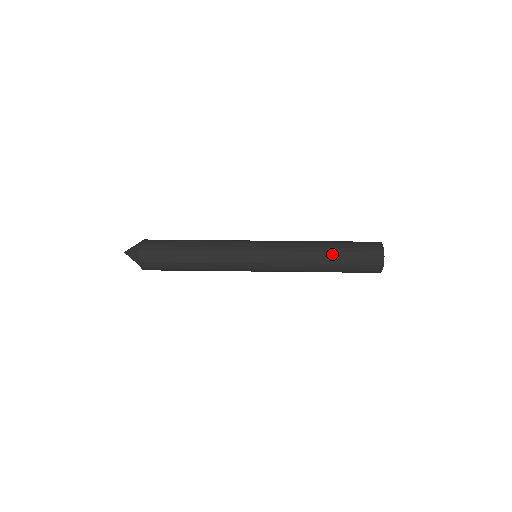
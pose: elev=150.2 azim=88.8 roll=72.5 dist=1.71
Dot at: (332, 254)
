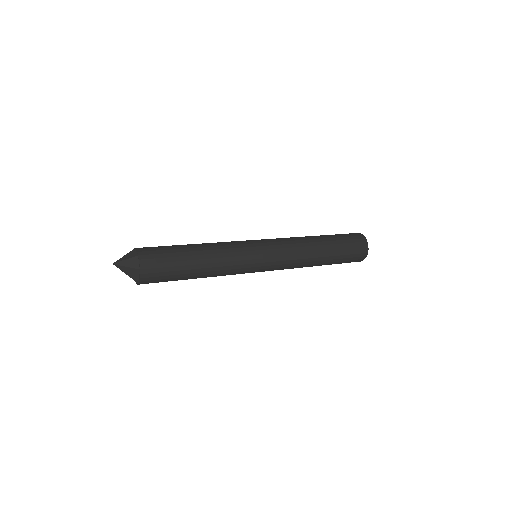
Dot at: (326, 240)
